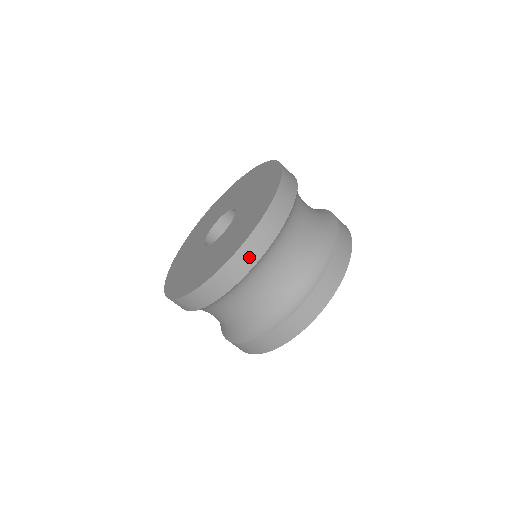
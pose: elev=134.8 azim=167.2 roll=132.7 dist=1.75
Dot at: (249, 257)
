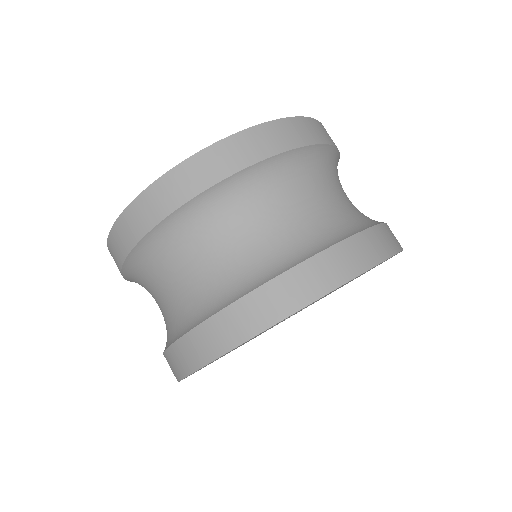
Dot at: (276, 139)
